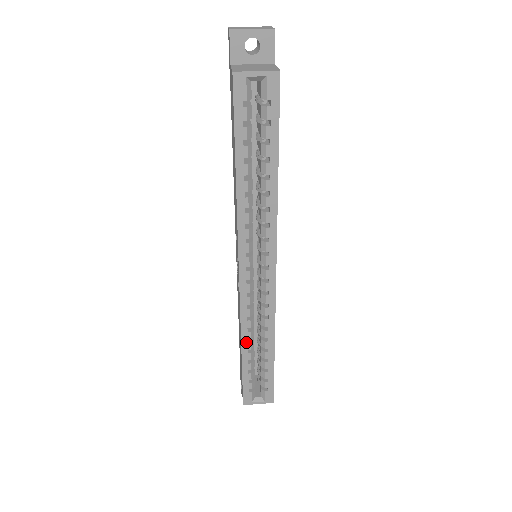
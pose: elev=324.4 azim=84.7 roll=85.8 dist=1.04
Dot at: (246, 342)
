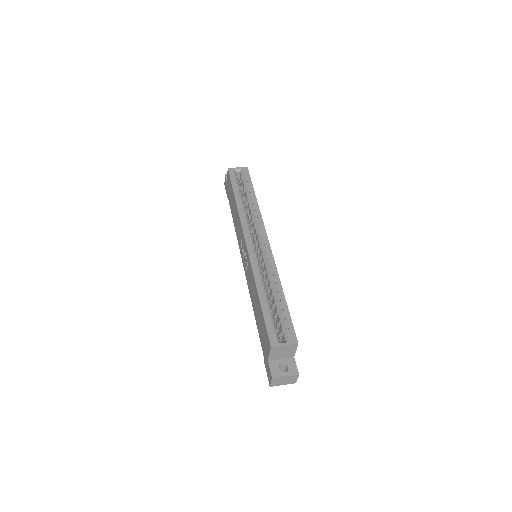
Dot at: (260, 285)
